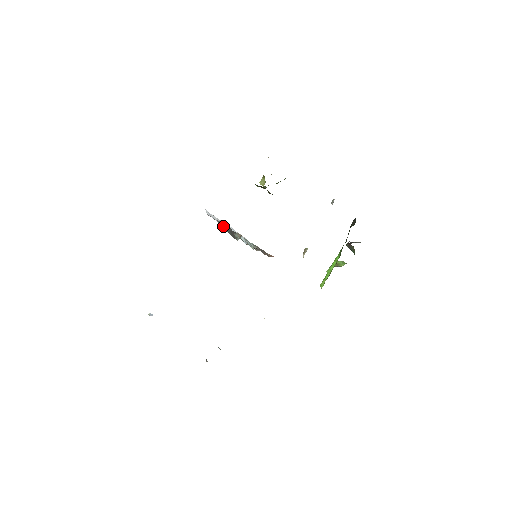
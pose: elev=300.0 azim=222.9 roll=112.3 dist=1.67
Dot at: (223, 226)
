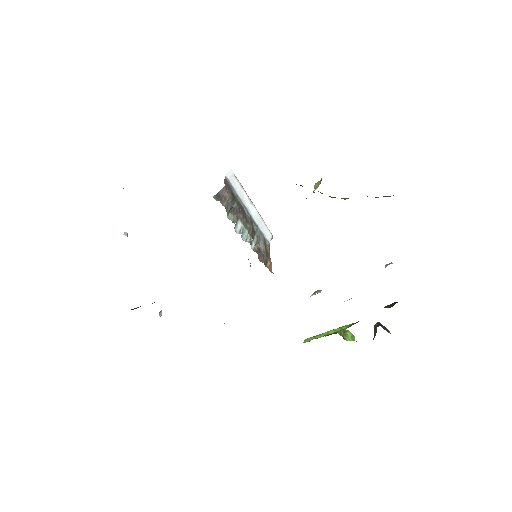
Dot at: (227, 197)
